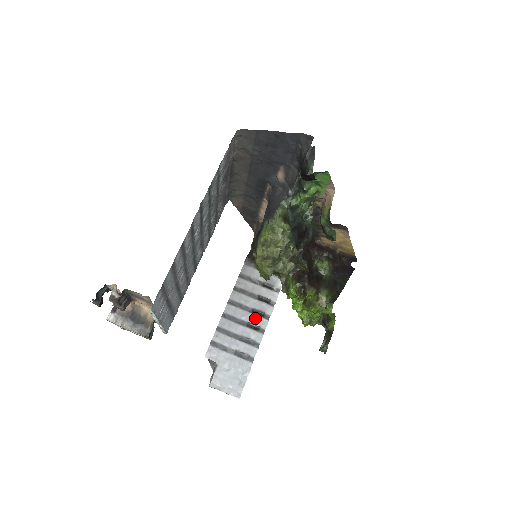
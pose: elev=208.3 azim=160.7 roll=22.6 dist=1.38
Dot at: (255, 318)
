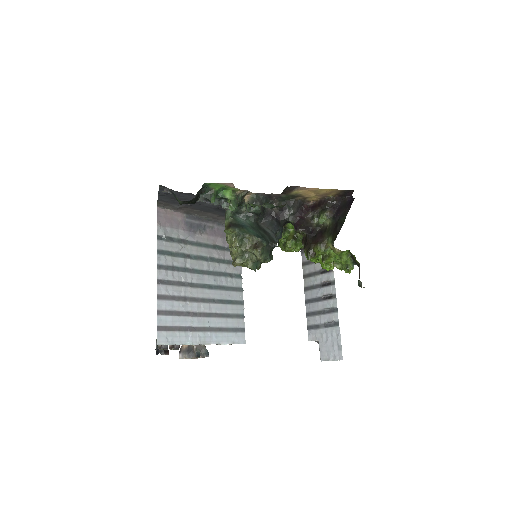
Dot at: (325, 290)
